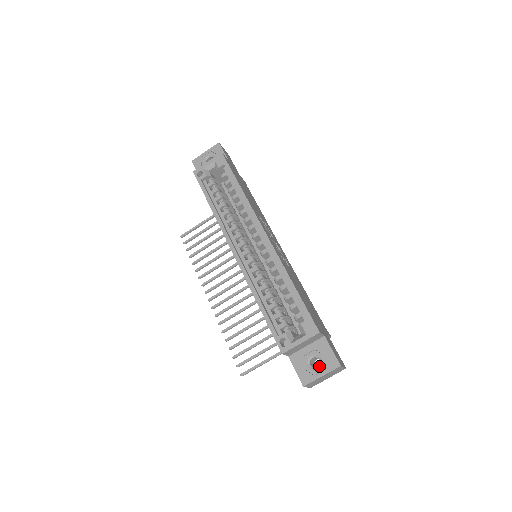
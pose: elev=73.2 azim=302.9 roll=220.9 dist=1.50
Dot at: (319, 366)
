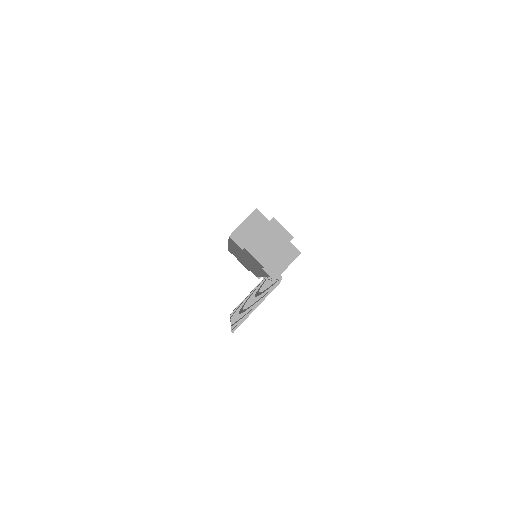
Dot at: occluded
